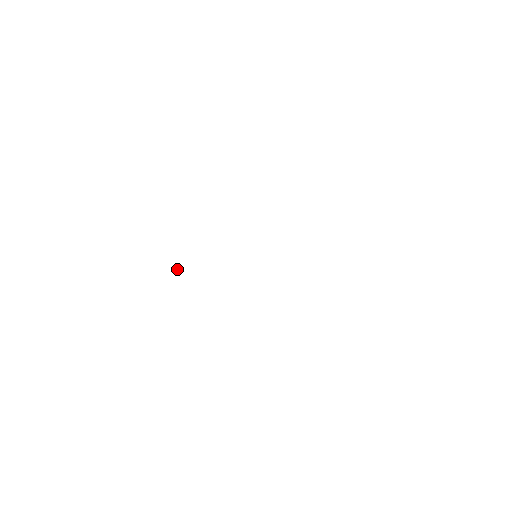
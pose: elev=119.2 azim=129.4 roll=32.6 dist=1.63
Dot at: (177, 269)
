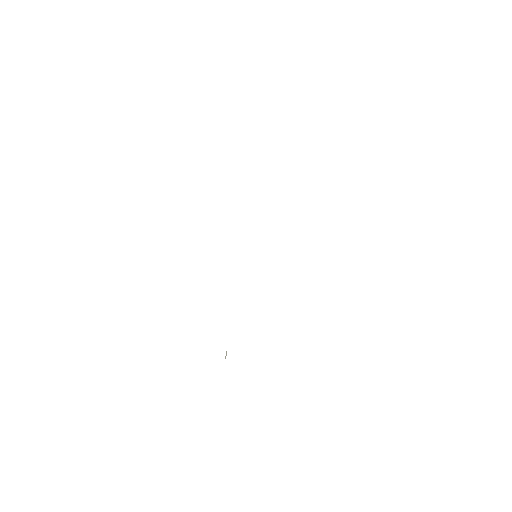
Dot at: (225, 358)
